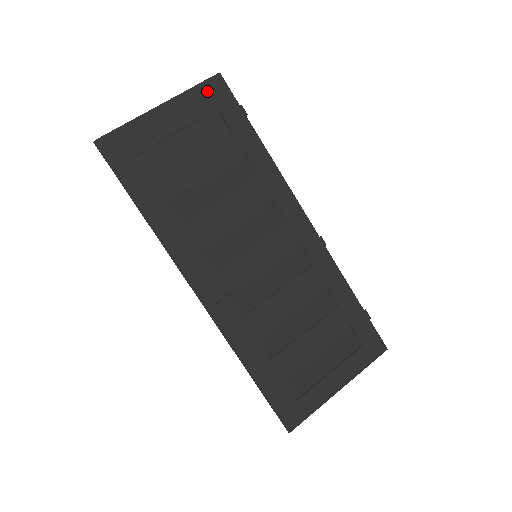
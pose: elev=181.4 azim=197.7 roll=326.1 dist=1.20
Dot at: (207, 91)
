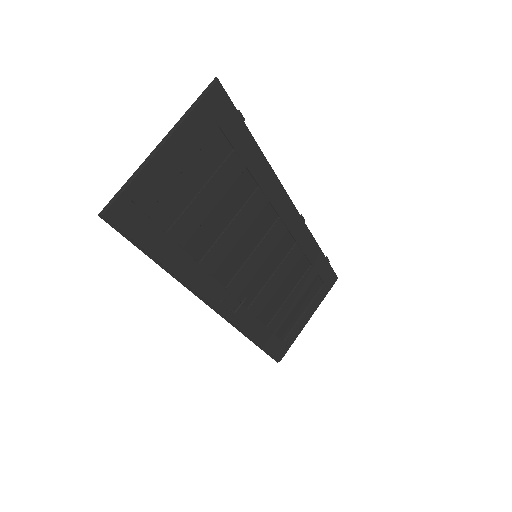
Dot at: (208, 108)
